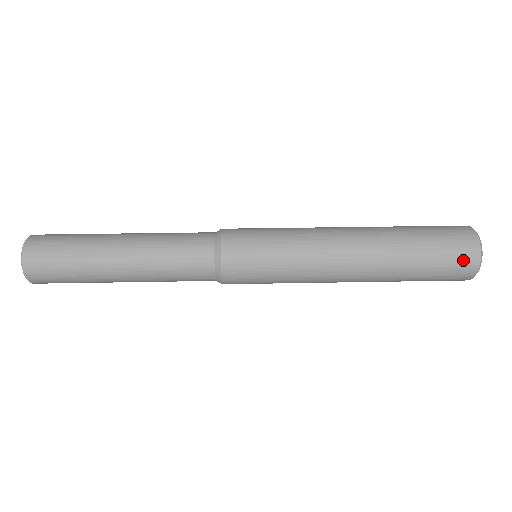
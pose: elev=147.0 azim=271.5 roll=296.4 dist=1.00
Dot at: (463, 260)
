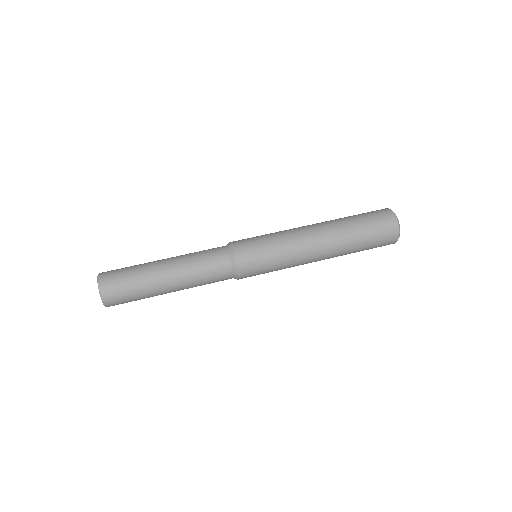
Dot at: (387, 224)
